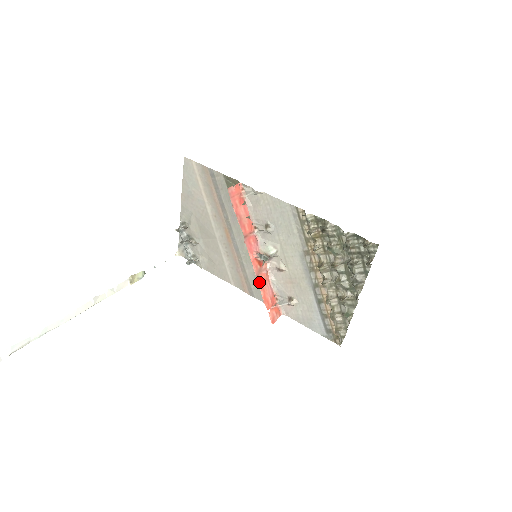
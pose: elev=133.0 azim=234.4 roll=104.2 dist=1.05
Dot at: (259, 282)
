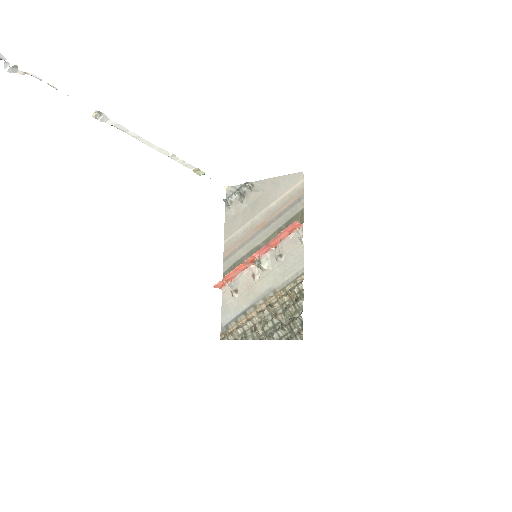
Dot at: (239, 266)
